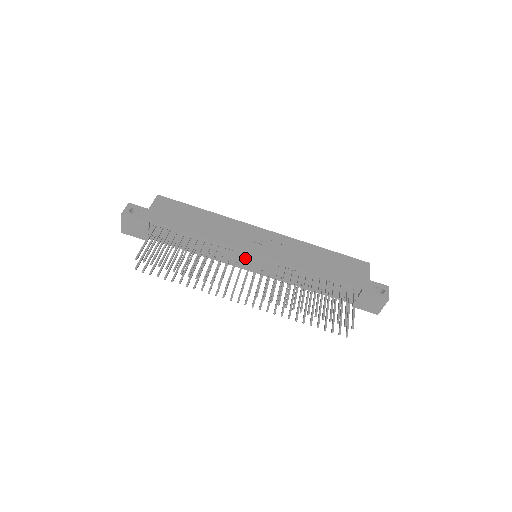
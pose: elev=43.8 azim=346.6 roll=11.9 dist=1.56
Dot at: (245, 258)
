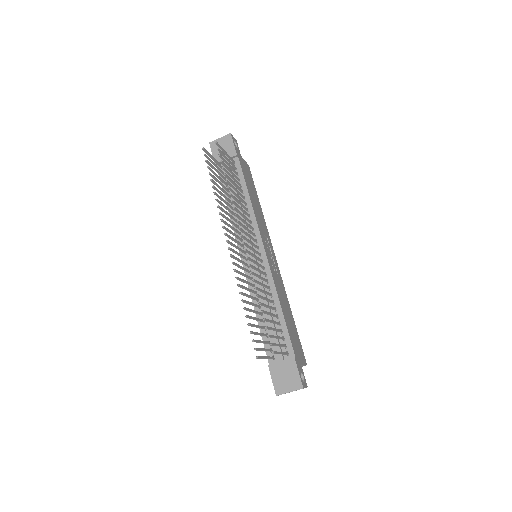
Dot at: occluded
